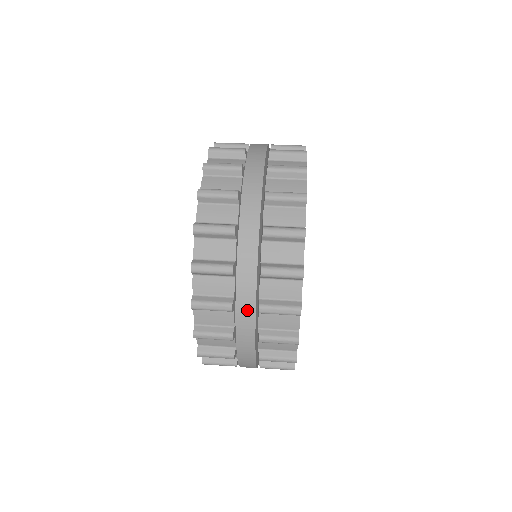
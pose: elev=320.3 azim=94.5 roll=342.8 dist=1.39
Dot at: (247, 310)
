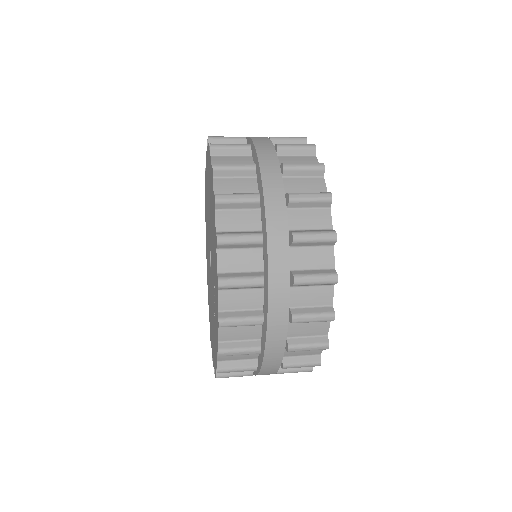
Dot at: (279, 322)
